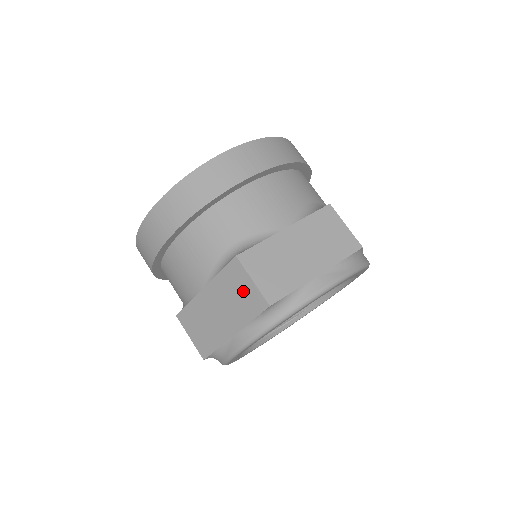
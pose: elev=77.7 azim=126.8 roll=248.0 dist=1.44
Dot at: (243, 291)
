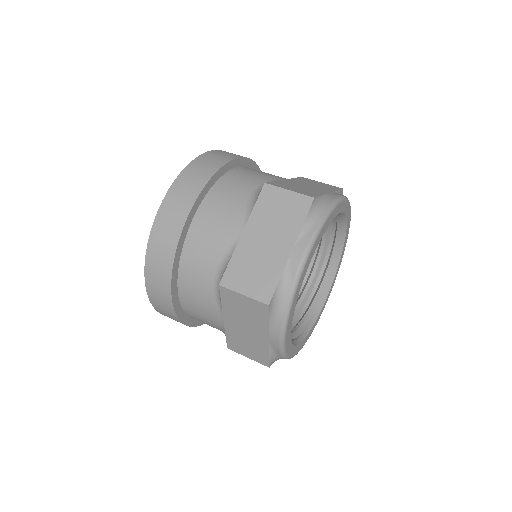
Dot at: (284, 205)
